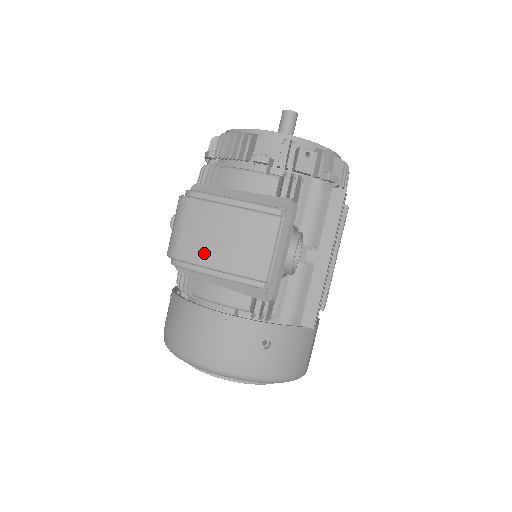
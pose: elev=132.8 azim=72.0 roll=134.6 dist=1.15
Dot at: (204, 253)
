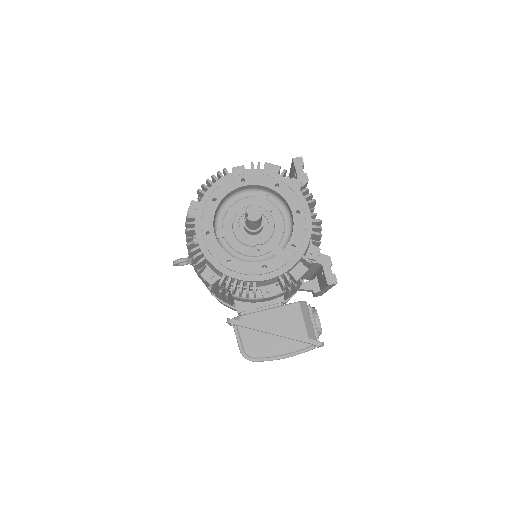
Dot at: occluded
